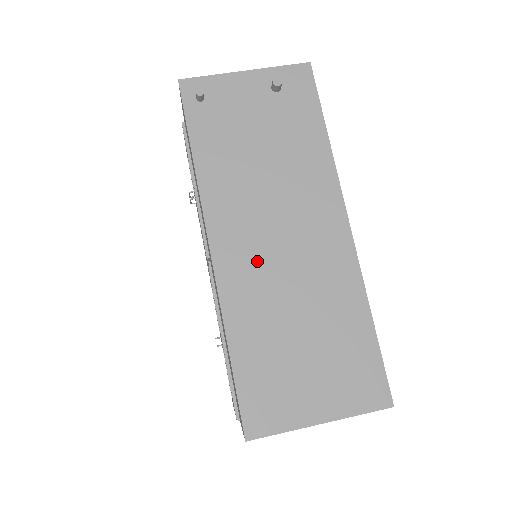
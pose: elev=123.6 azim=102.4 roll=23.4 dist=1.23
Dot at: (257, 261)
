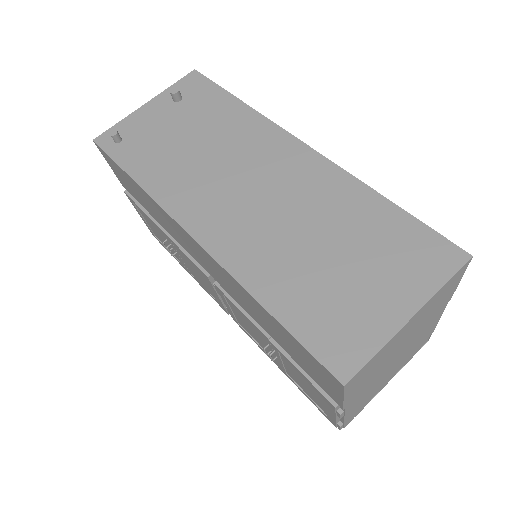
Dot at: (242, 220)
